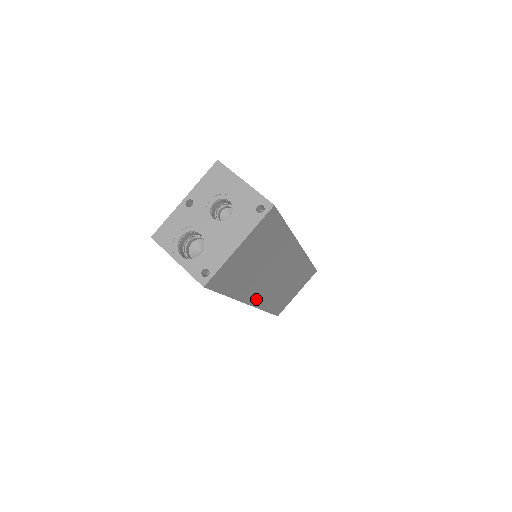
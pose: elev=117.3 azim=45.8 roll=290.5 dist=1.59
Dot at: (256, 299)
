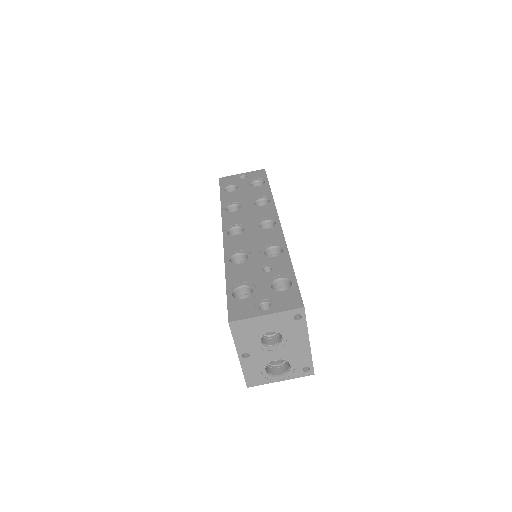
Dot at: occluded
